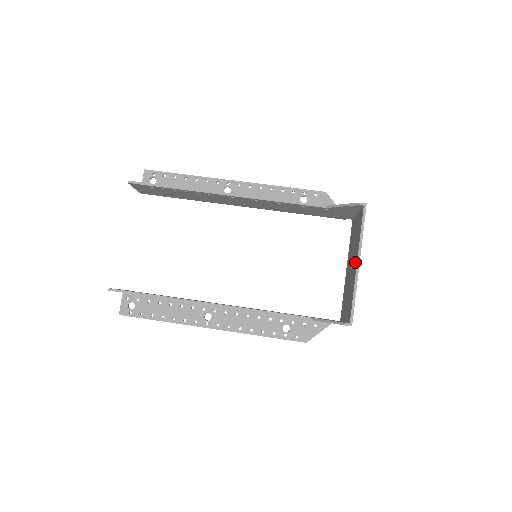
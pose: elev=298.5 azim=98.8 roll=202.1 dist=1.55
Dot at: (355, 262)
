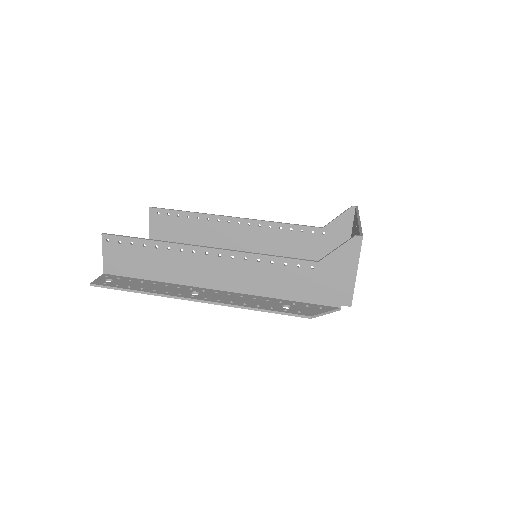
Dot at: (356, 227)
